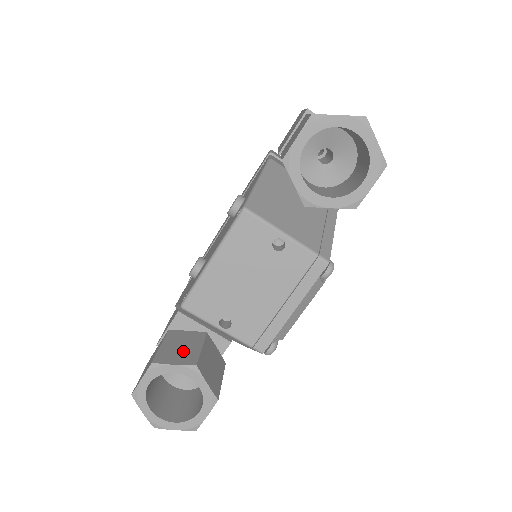
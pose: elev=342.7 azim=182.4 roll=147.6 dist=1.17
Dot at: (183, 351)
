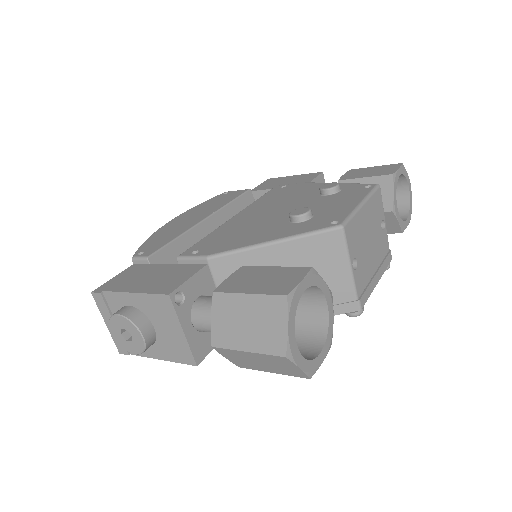
Dot at: occluded
